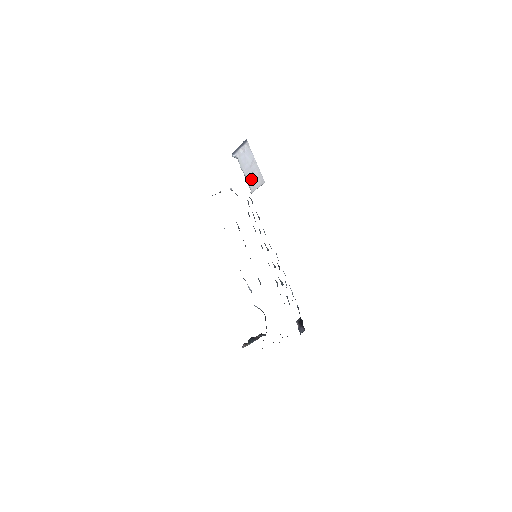
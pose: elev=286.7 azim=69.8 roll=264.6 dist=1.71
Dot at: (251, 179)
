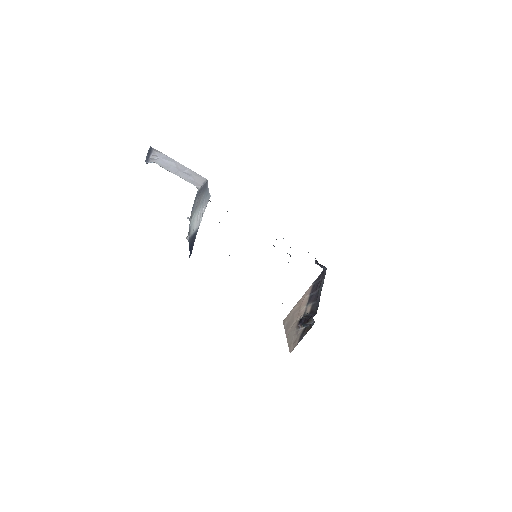
Dot at: (188, 179)
